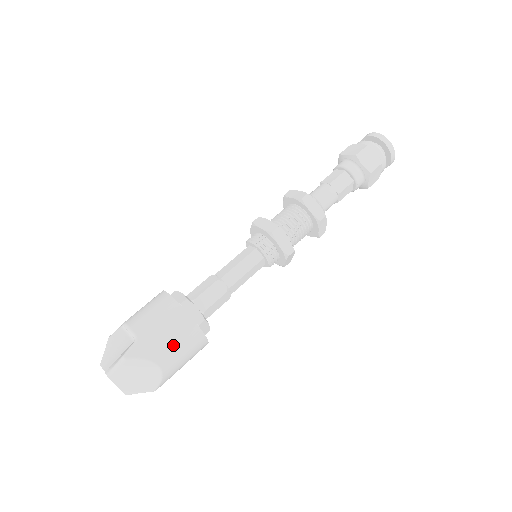
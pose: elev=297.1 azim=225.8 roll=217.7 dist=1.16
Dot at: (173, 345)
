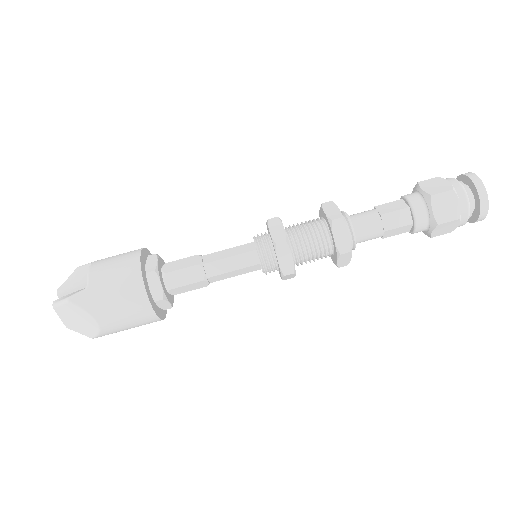
Dot at: (118, 310)
